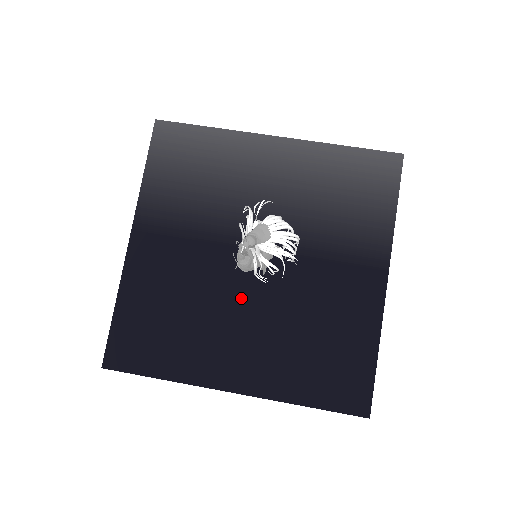
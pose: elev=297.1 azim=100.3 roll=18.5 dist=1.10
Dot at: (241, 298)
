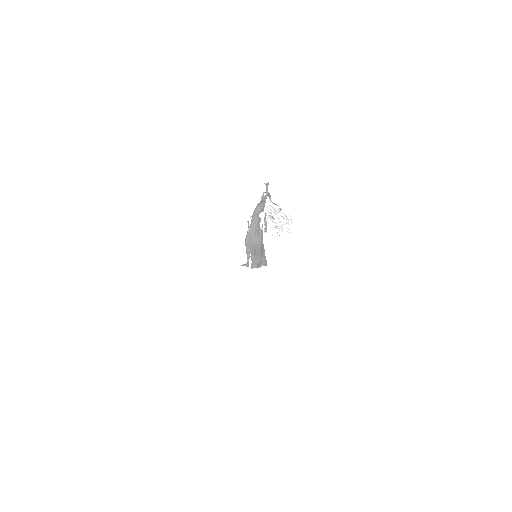
Dot at: occluded
